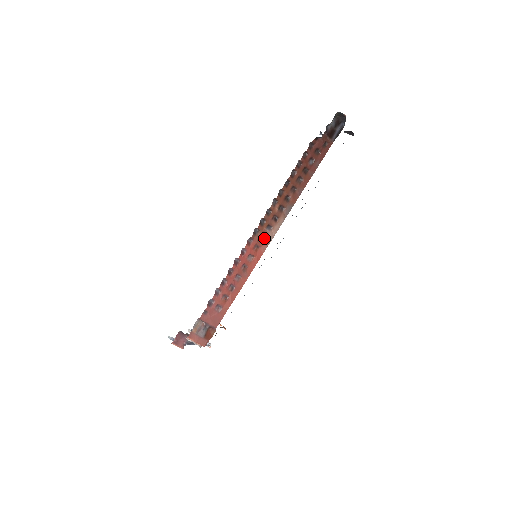
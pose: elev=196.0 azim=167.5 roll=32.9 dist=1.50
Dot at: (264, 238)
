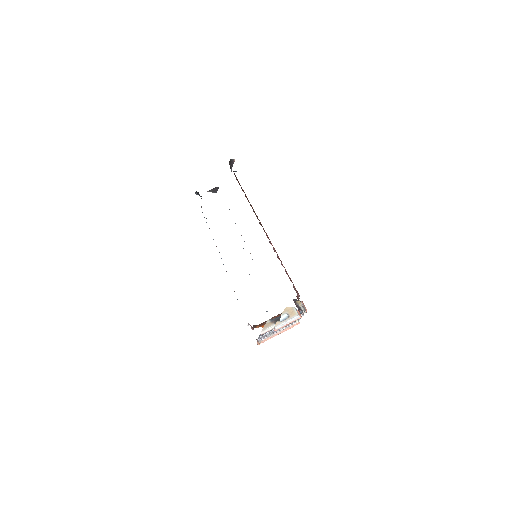
Dot at: occluded
